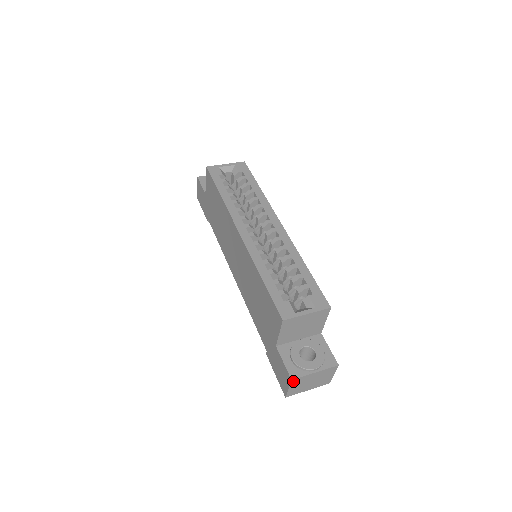
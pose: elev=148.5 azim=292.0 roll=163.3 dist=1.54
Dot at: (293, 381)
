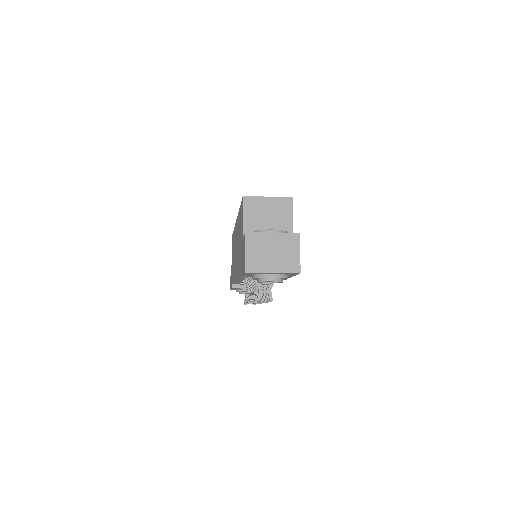
Dot at: (248, 237)
